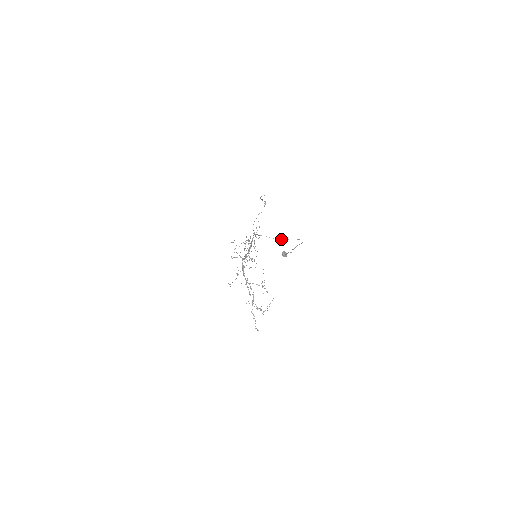
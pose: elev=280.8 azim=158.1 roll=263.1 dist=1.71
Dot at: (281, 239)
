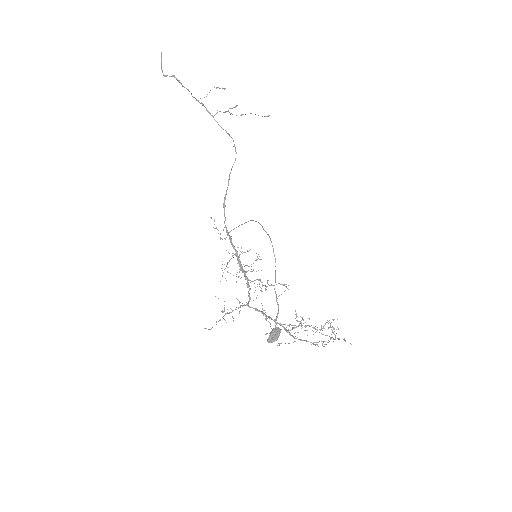
Dot at: occluded
